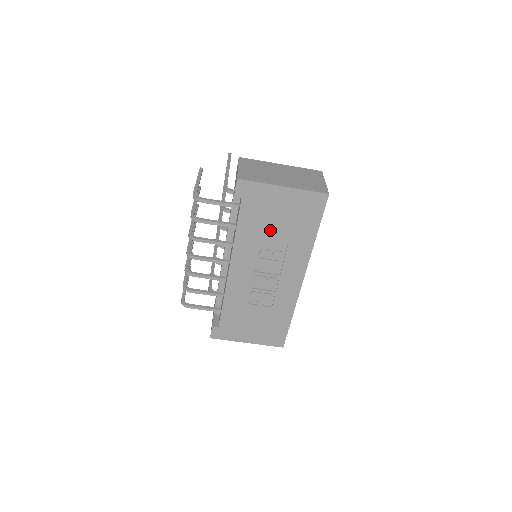
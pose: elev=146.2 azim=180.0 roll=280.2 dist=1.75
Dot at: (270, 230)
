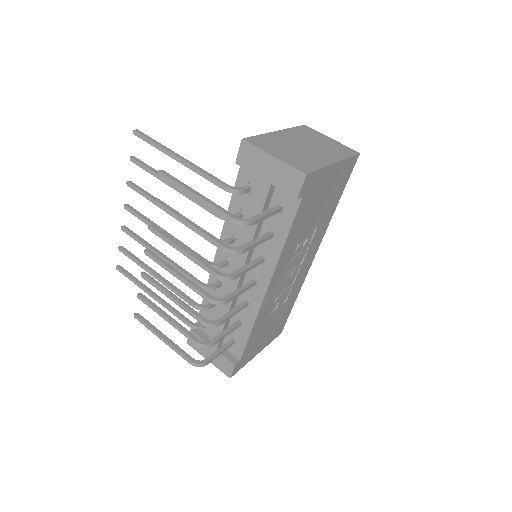
Dot at: (311, 220)
